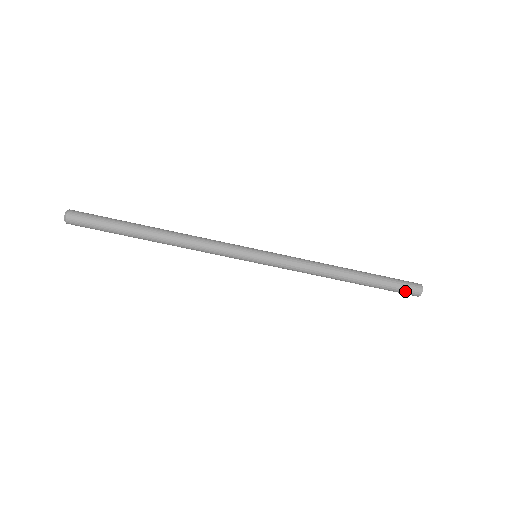
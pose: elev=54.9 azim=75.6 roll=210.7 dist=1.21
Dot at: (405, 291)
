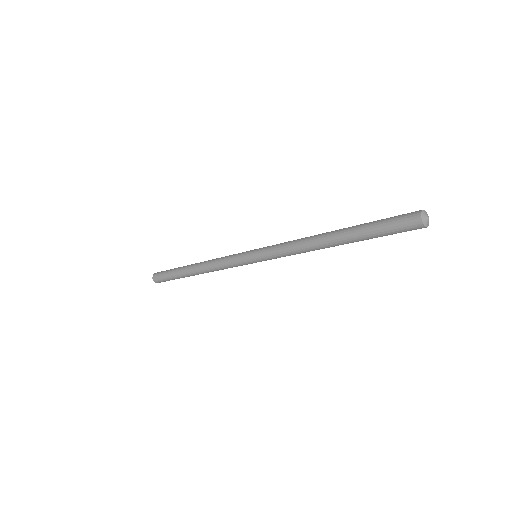
Dot at: occluded
